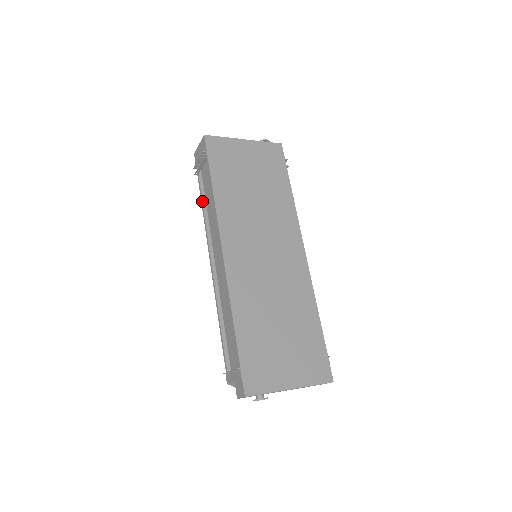
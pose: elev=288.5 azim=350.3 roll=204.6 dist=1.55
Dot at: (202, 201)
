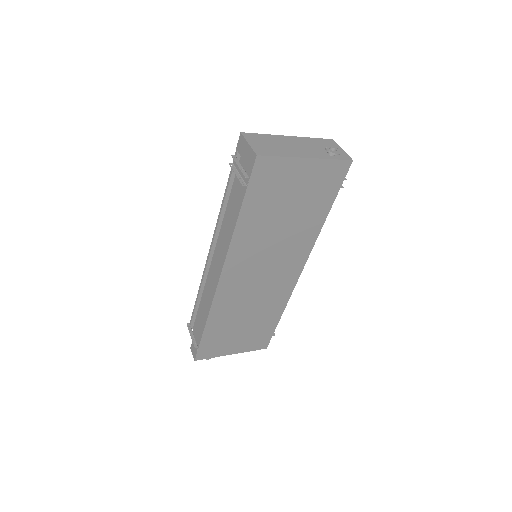
Dot at: (225, 195)
